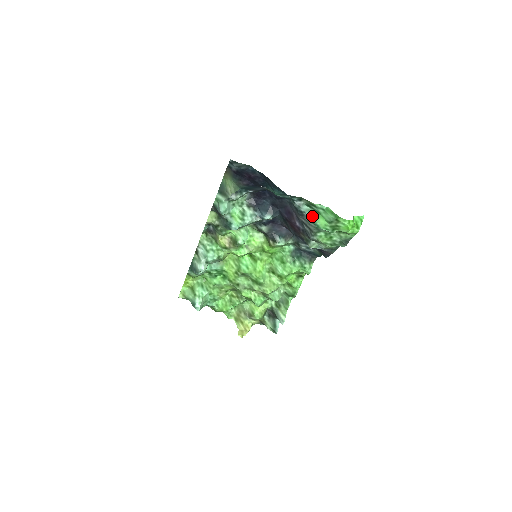
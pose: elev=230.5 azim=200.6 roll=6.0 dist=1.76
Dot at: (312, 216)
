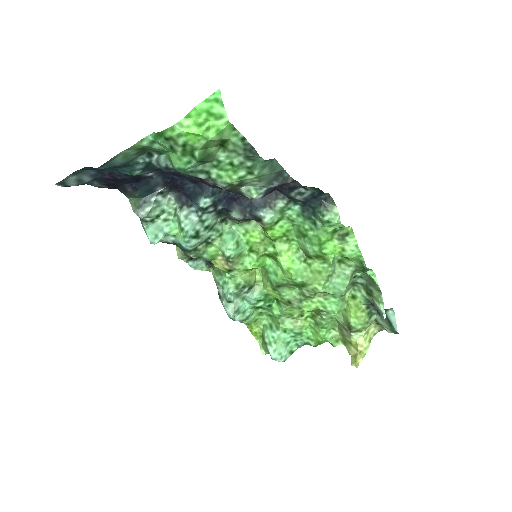
Dot at: (170, 162)
